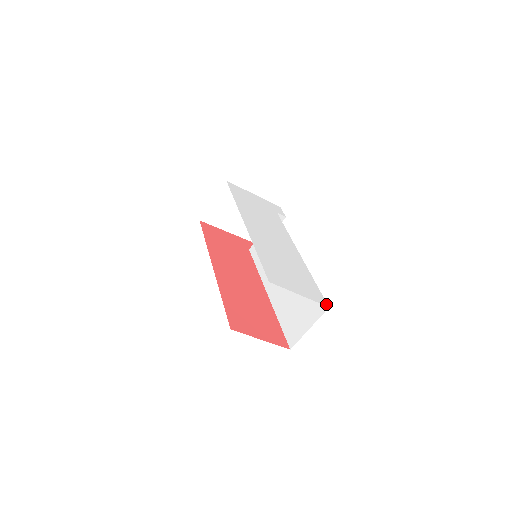
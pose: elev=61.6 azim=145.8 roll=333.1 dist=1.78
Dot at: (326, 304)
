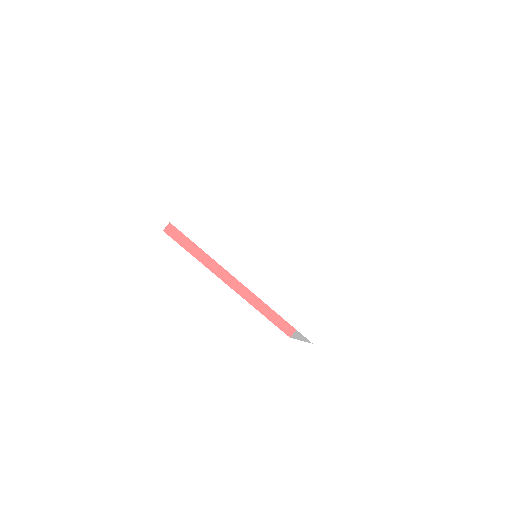
Dot at: (351, 290)
